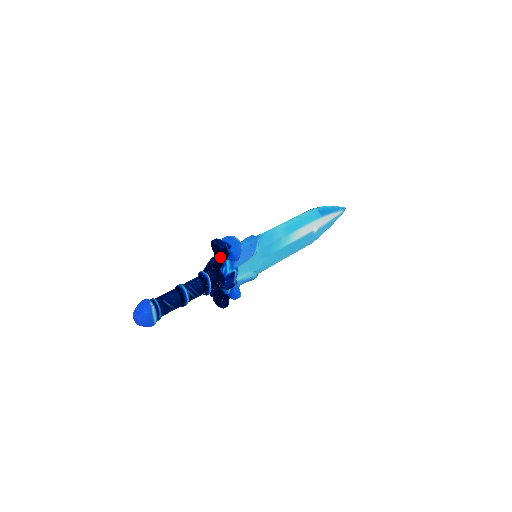
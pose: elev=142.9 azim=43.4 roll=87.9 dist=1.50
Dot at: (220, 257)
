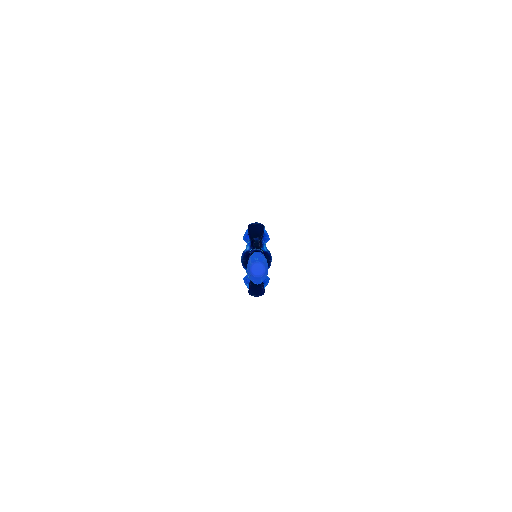
Dot at: (260, 236)
